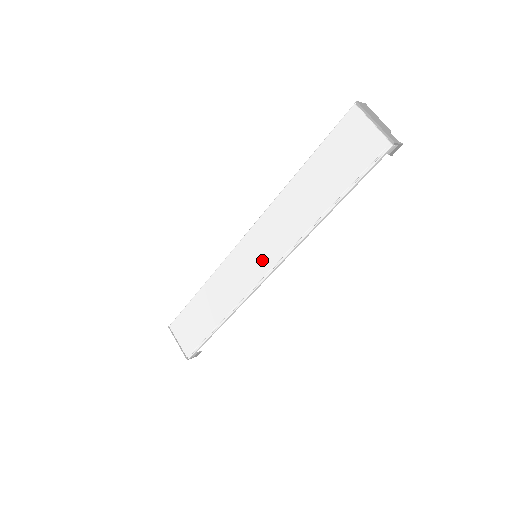
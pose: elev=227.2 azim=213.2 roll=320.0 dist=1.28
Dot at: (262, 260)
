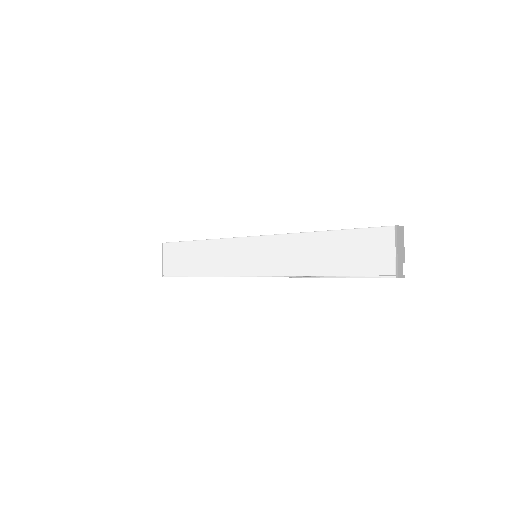
Dot at: (258, 264)
